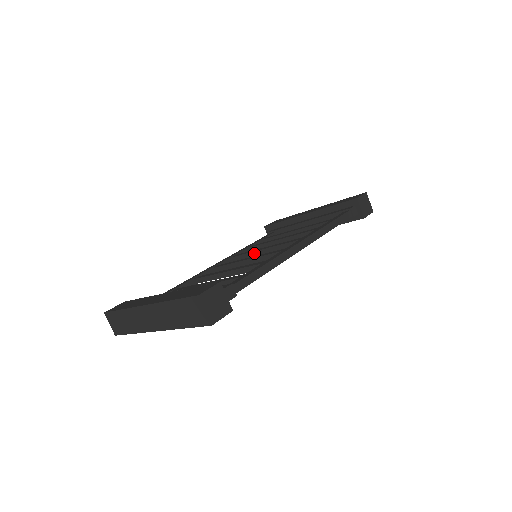
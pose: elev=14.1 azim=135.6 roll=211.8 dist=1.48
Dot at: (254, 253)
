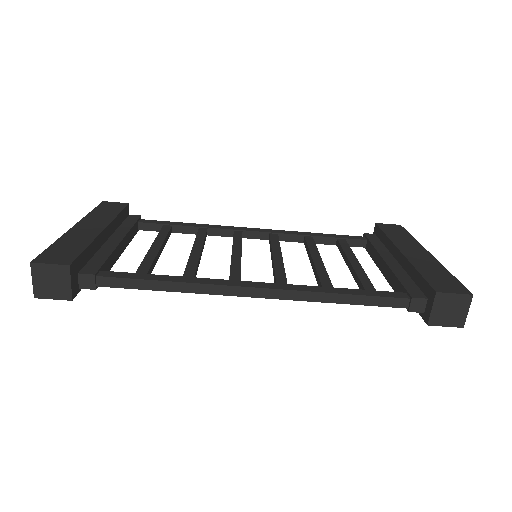
Dot at: (271, 250)
